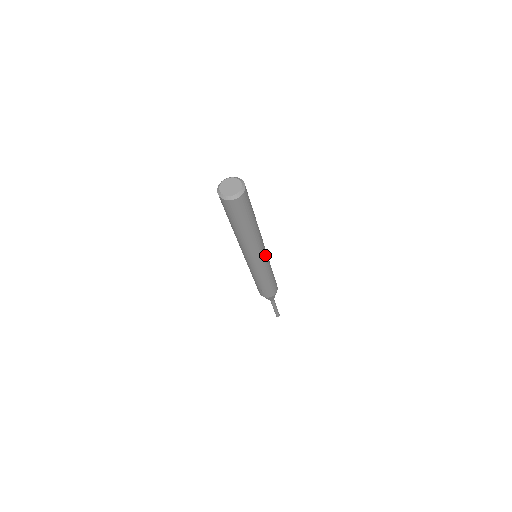
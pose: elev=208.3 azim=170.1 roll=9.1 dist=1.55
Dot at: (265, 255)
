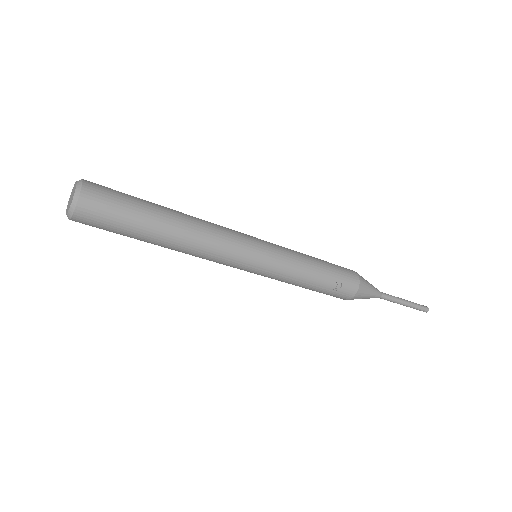
Dot at: (255, 240)
